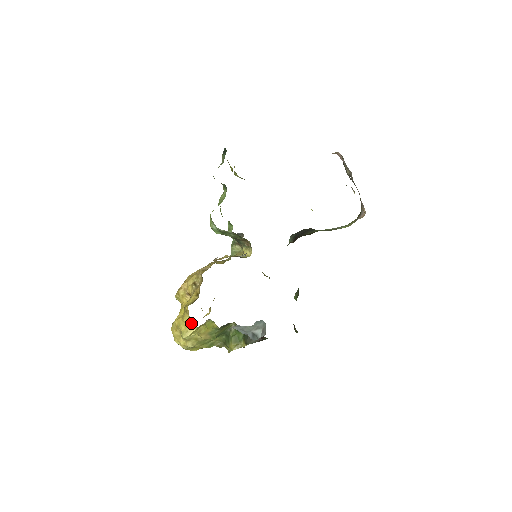
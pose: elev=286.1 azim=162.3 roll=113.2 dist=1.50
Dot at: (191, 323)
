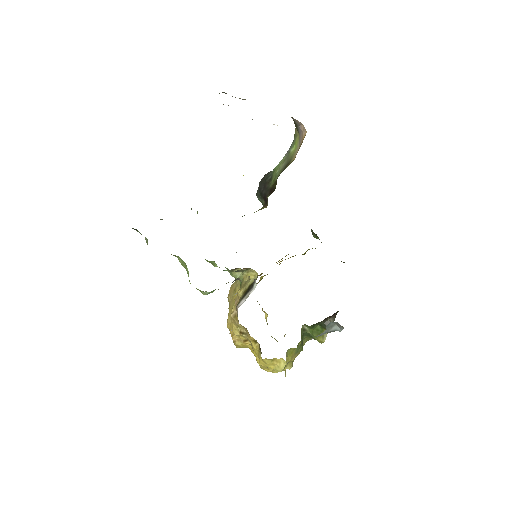
Dot at: (274, 360)
